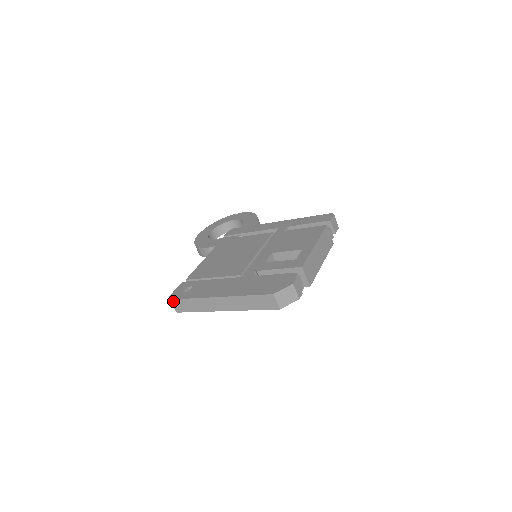
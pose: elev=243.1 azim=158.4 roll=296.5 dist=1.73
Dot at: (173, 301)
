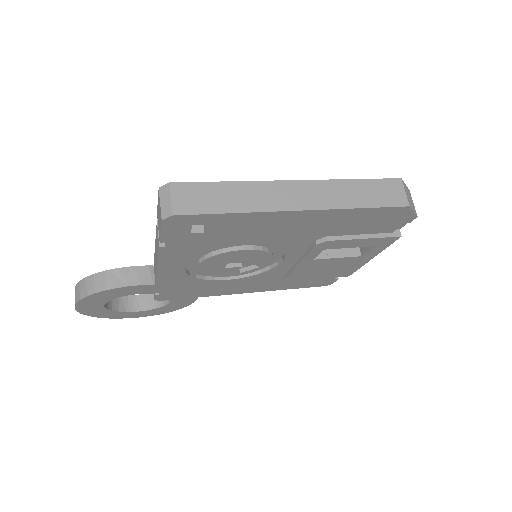
Dot at: (178, 186)
